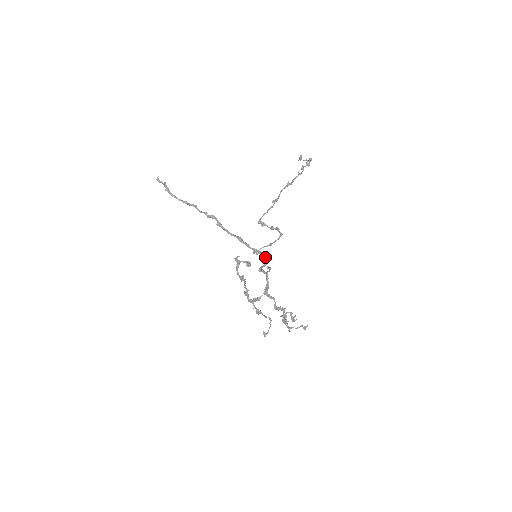
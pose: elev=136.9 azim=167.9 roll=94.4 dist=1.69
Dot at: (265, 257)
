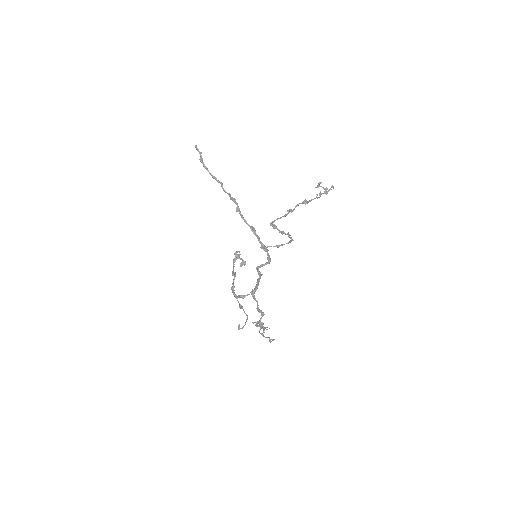
Dot at: (268, 257)
